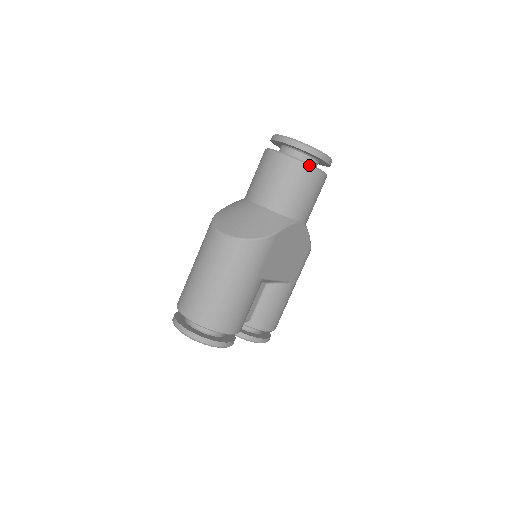
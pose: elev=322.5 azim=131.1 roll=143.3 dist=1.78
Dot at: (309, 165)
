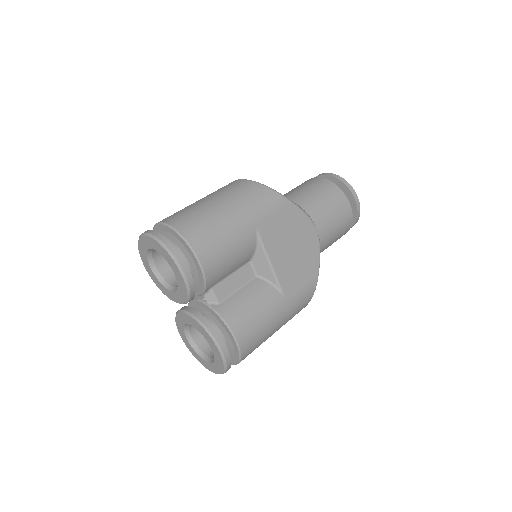
Dot at: occluded
